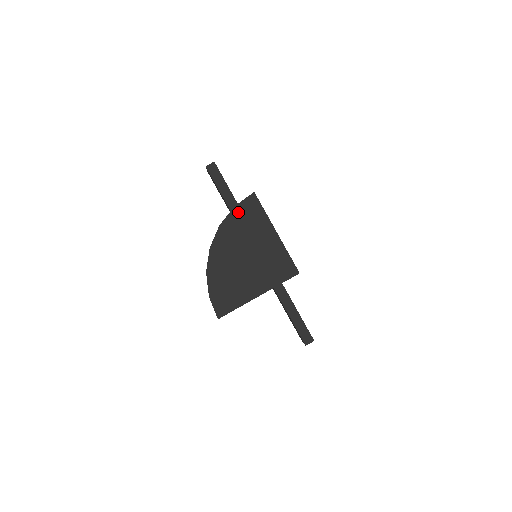
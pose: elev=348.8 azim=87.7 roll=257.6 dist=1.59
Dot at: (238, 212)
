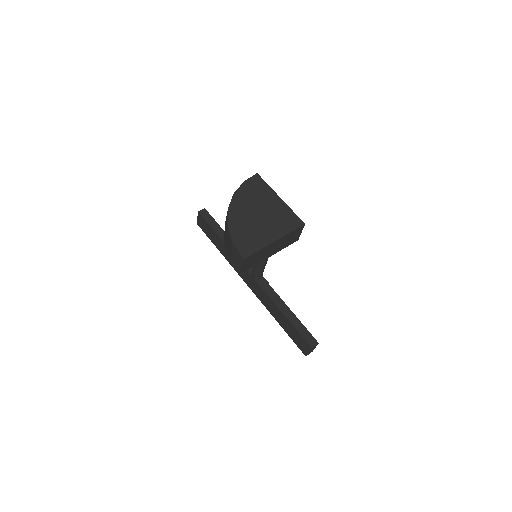
Dot at: (247, 185)
